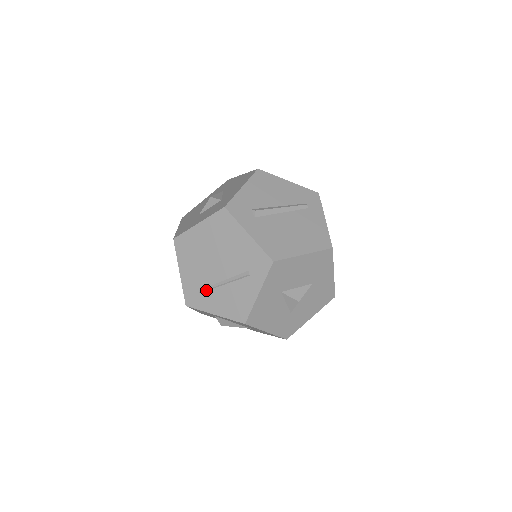
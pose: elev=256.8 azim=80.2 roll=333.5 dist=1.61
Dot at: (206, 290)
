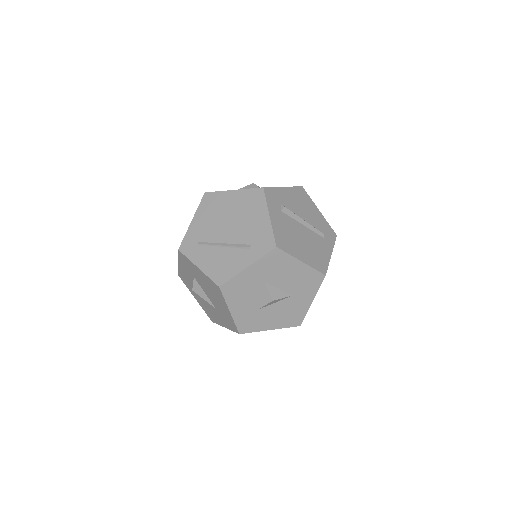
Dot at: (205, 244)
